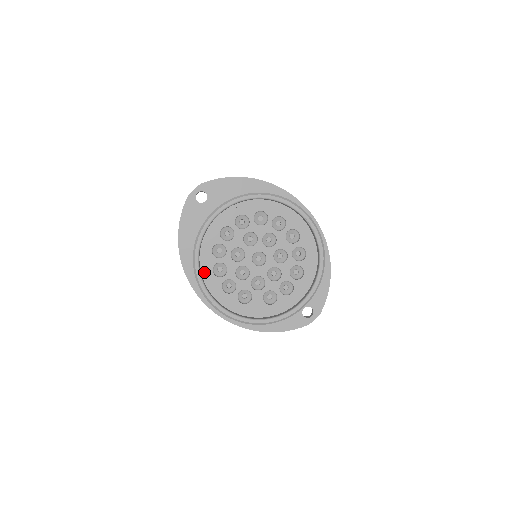
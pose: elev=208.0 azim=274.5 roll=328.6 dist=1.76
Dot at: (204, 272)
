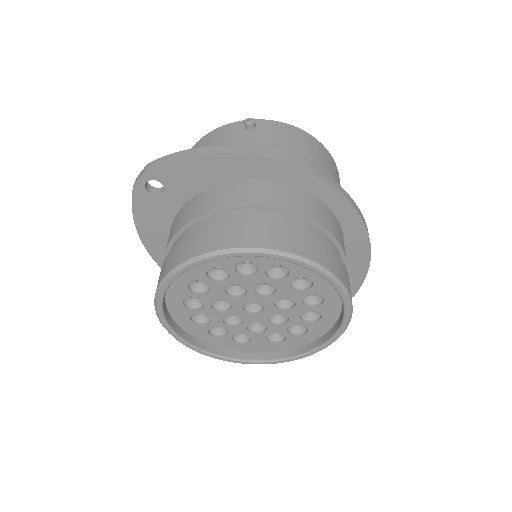
Dot at: (180, 322)
